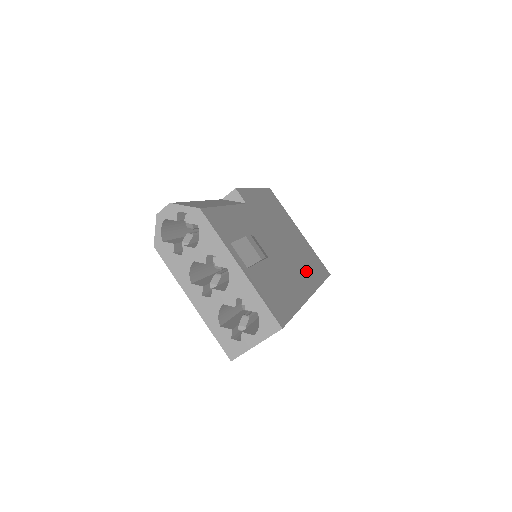
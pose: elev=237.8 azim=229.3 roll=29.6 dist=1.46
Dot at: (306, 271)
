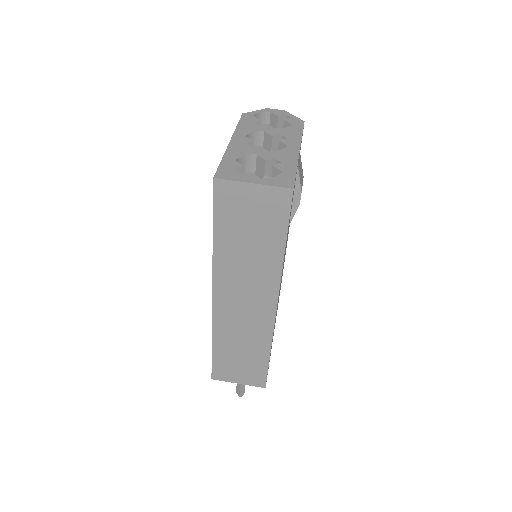
Dot at: occluded
